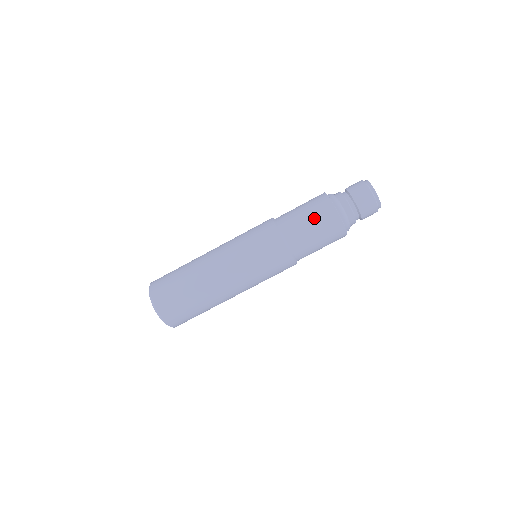
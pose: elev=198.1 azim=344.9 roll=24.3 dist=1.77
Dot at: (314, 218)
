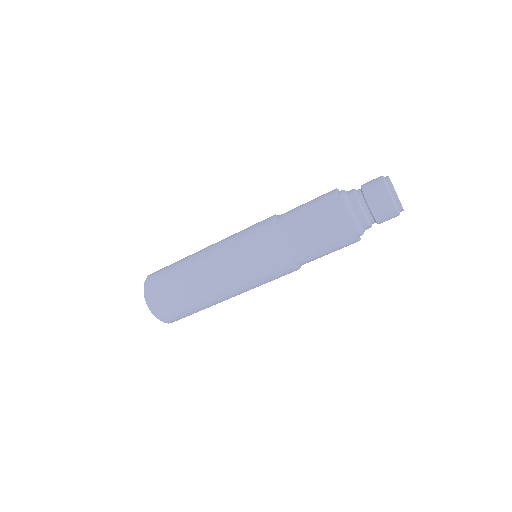
Dot at: (321, 232)
